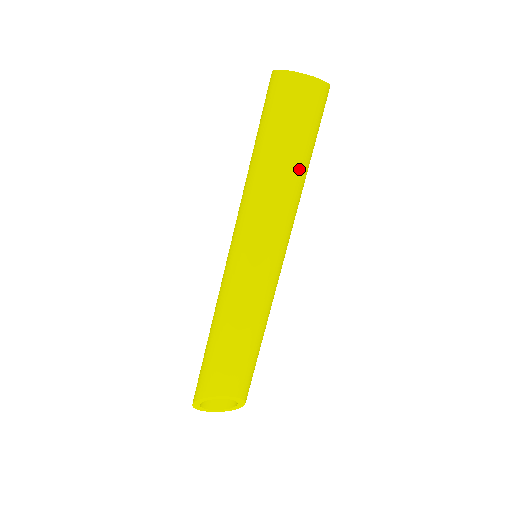
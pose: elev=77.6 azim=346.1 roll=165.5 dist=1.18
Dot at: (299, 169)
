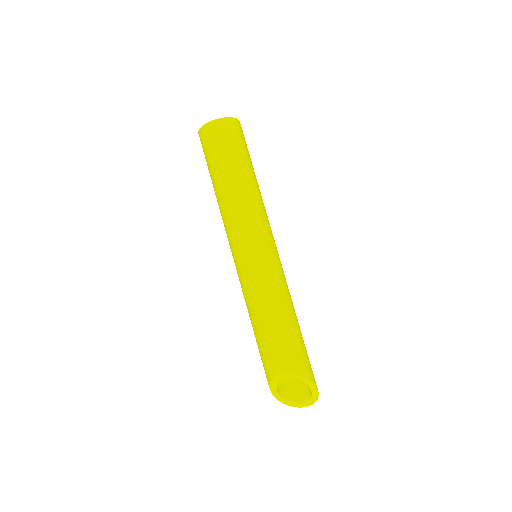
Dot at: (236, 179)
